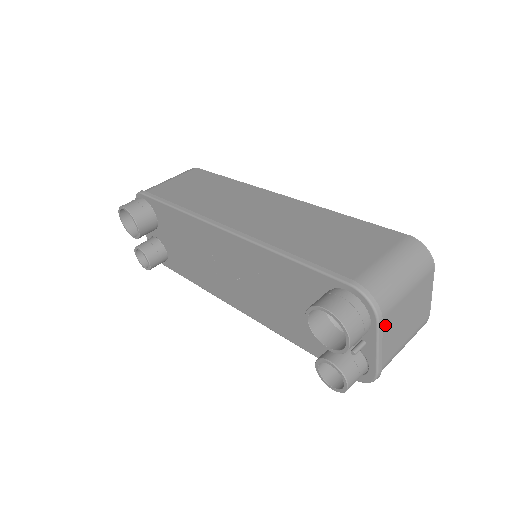
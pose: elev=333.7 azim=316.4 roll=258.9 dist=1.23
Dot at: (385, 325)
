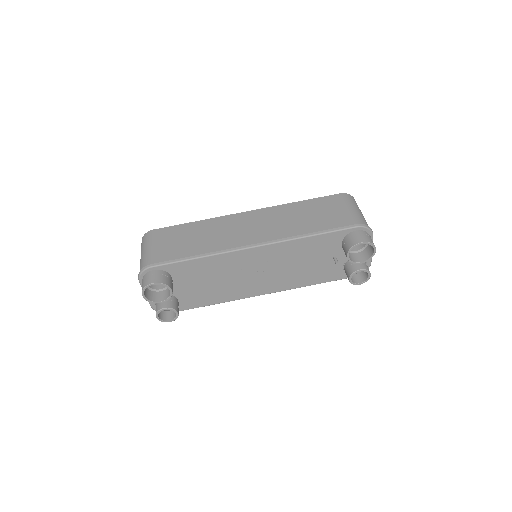
Dot at: occluded
